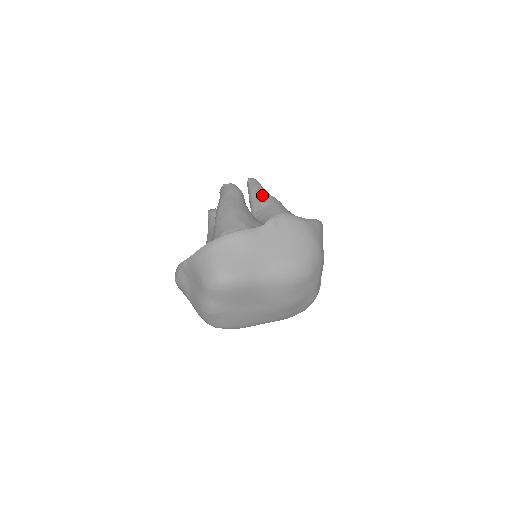
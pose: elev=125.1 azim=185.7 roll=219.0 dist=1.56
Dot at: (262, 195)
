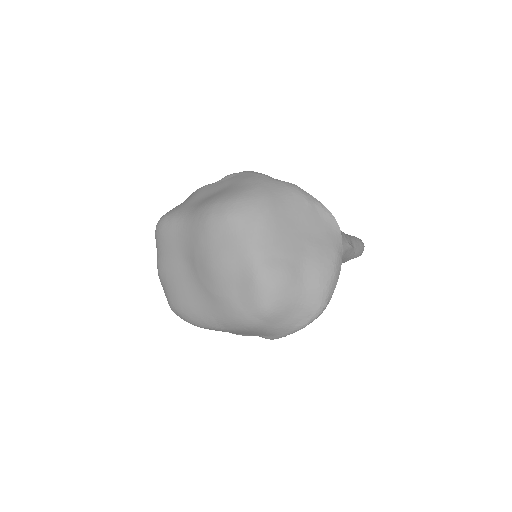
Dot at: occluded
